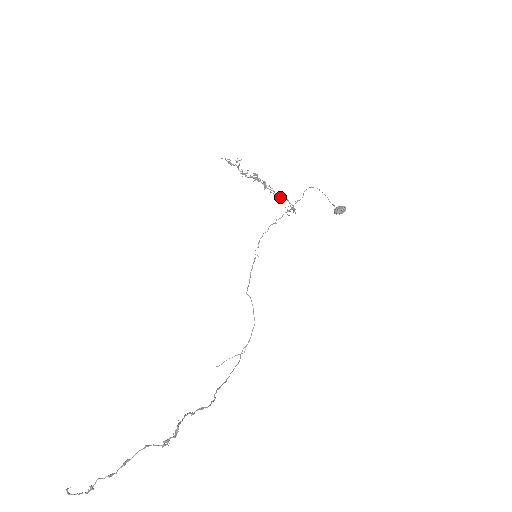
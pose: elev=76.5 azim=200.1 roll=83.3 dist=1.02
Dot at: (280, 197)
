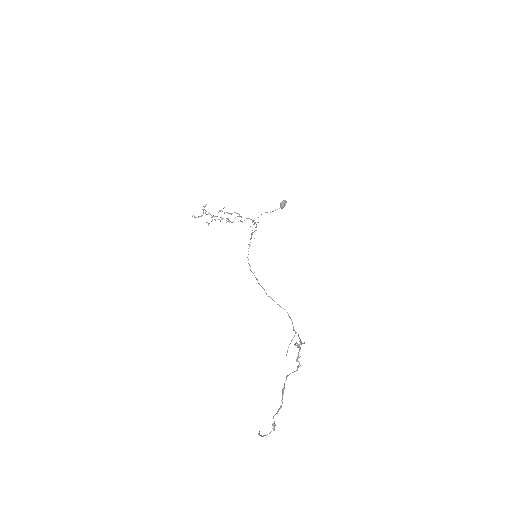
Dot at: (242, 221)
